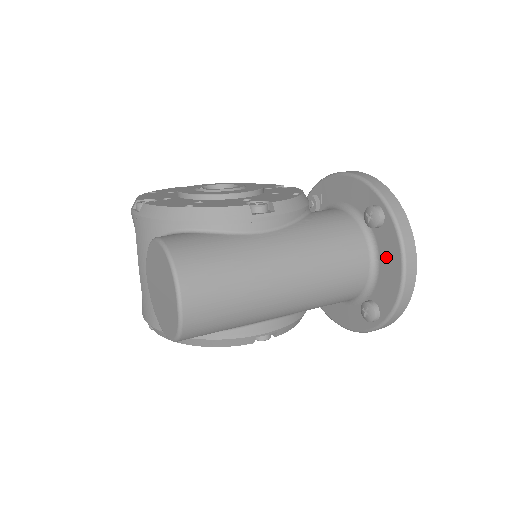
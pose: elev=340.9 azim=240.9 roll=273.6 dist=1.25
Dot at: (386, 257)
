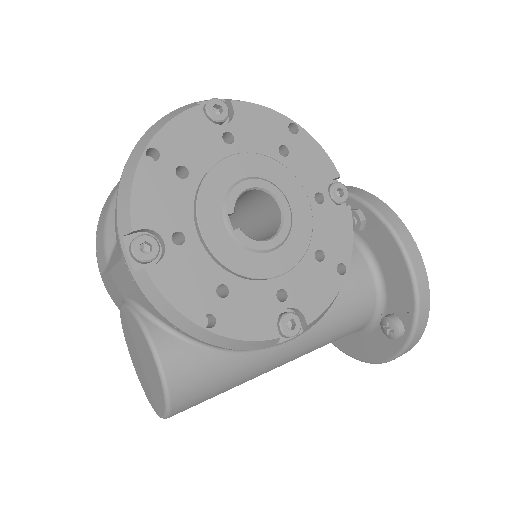
Dot at: (372, 343)
